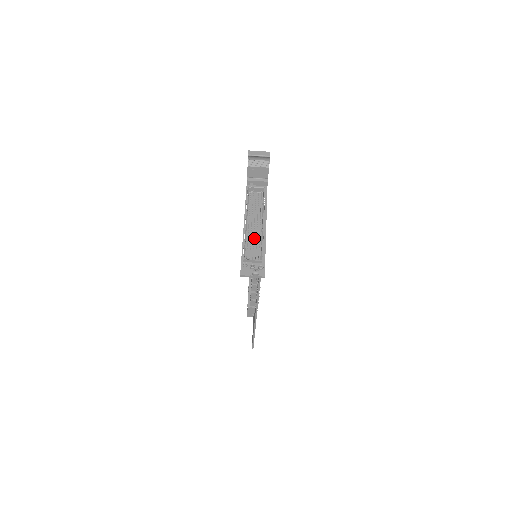
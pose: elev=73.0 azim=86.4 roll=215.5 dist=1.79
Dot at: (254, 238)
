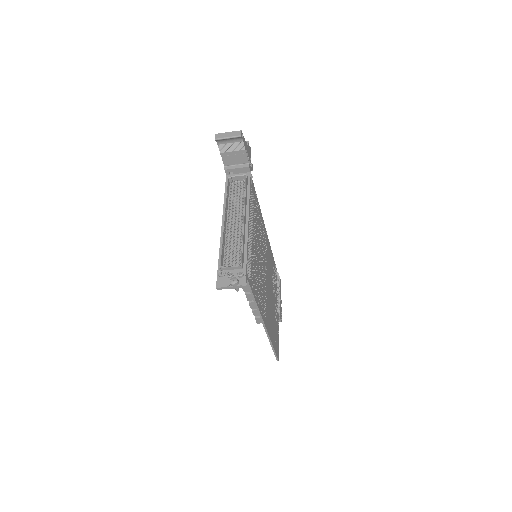
Dot at: (235, 238)
